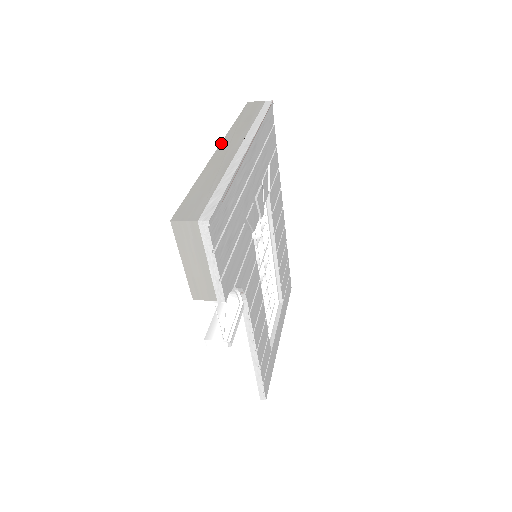
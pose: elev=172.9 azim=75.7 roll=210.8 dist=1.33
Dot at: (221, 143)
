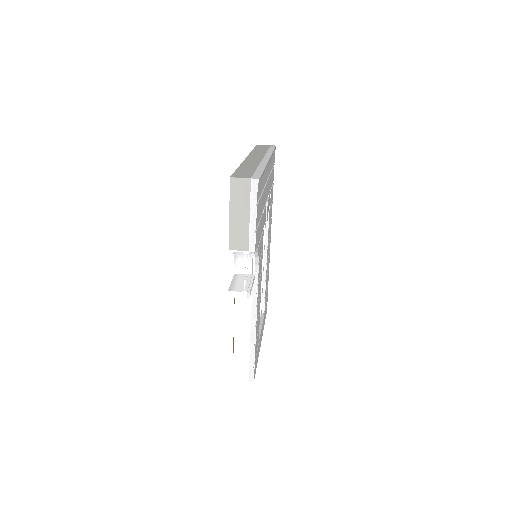
Dot at: (248, 156)
